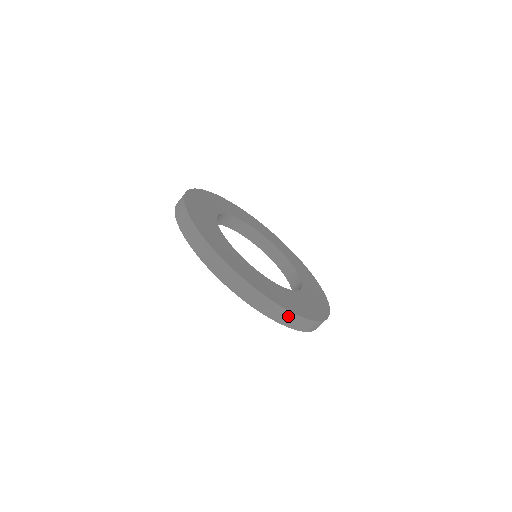
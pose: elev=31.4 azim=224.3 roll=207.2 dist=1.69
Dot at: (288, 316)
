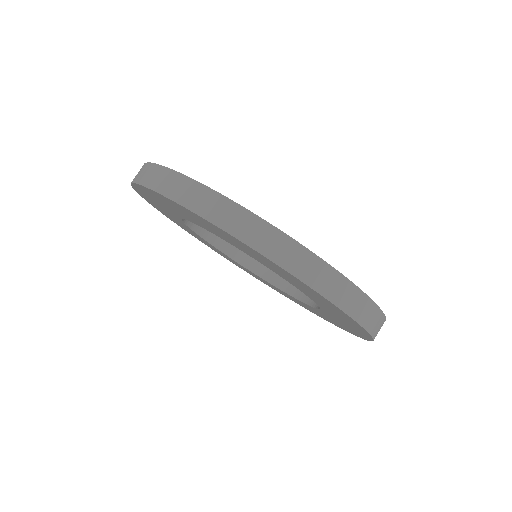
Dot at: (356, 298)
